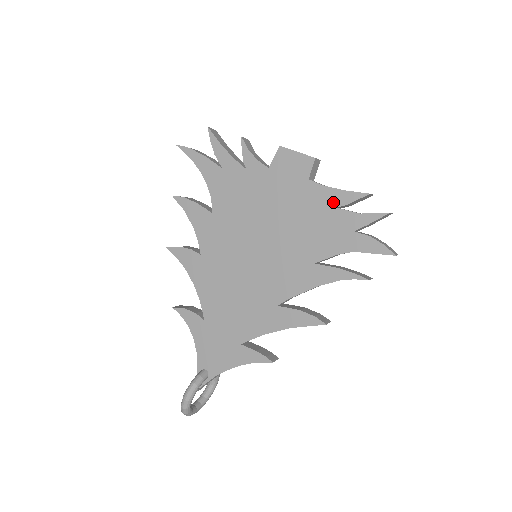
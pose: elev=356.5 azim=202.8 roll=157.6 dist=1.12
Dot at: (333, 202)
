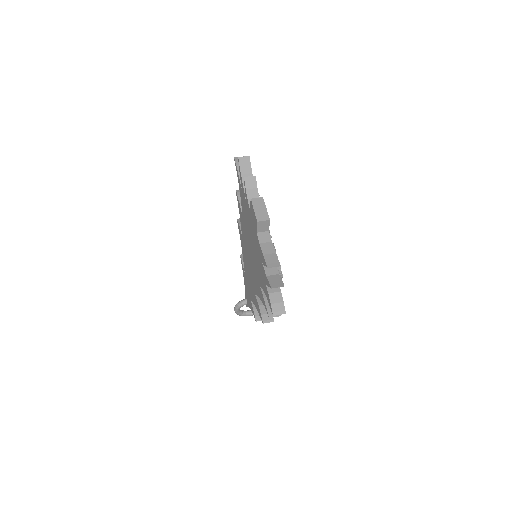
Dot at: (261, 257)
